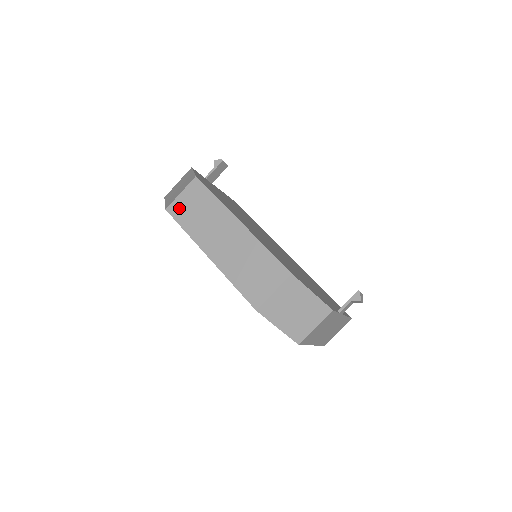
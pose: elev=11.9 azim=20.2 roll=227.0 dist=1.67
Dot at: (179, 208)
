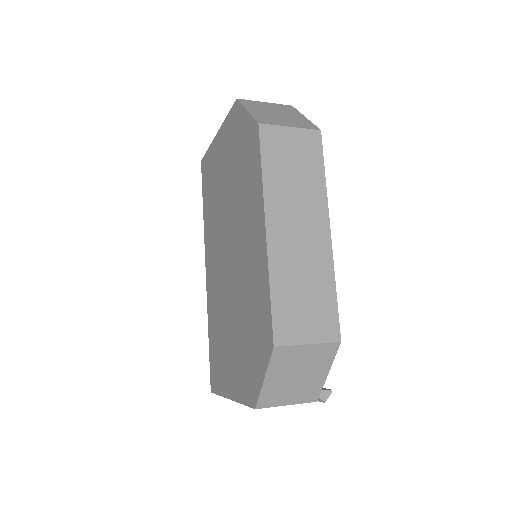
Dot at: (276, 140)
